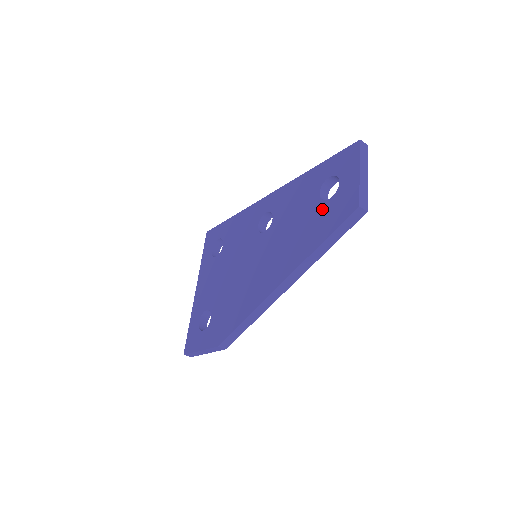
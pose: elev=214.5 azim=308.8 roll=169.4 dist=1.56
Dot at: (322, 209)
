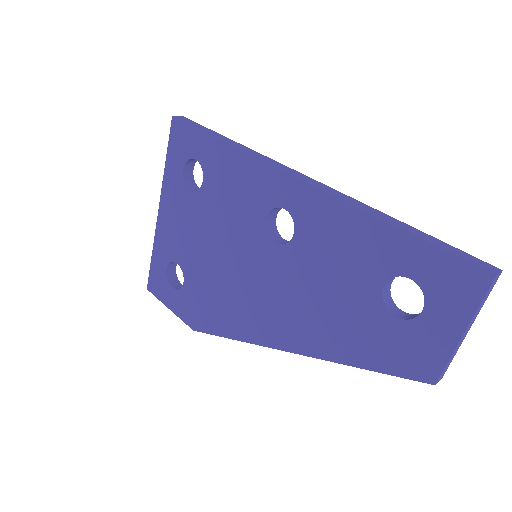
Dot at: (378, 320)
